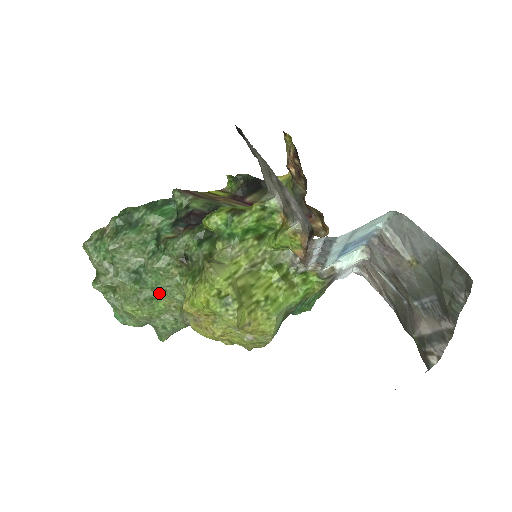
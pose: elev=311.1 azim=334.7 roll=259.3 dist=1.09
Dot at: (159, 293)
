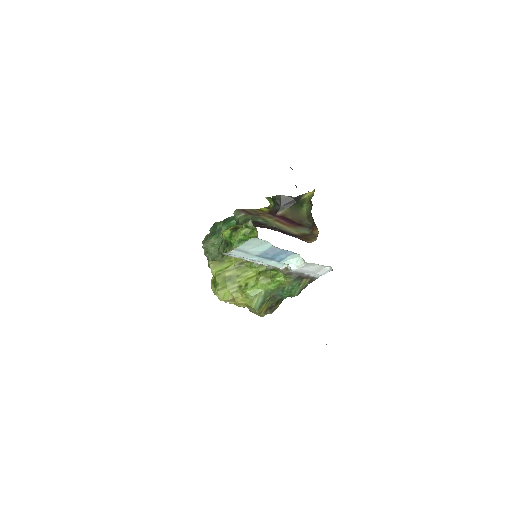
Dot at: occluded
